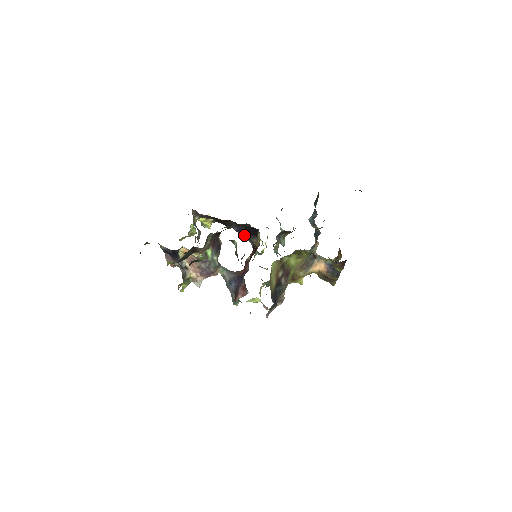
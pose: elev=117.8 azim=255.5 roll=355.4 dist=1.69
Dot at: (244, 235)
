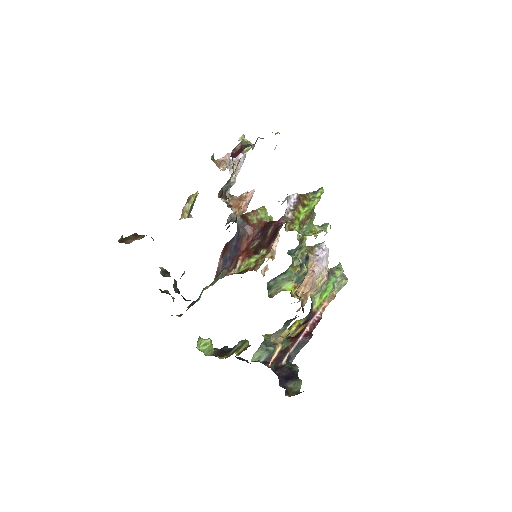
Dot at: occluded
